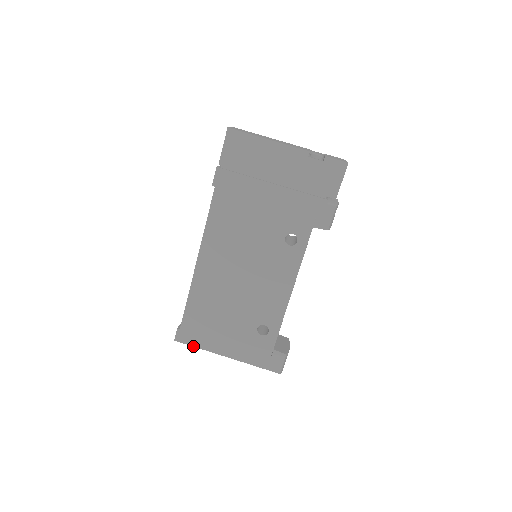
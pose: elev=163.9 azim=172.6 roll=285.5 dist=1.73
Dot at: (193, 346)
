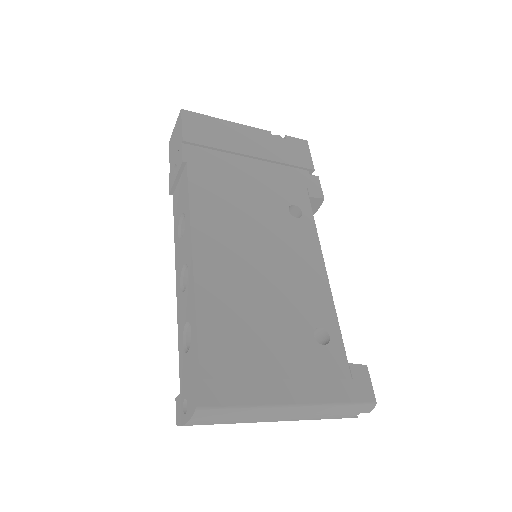
Dot at: (233, 407)
